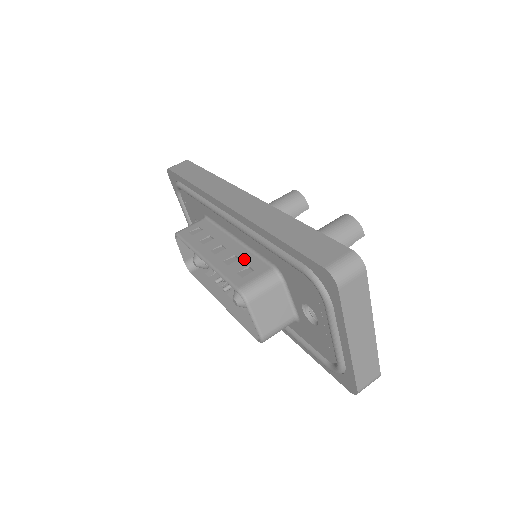
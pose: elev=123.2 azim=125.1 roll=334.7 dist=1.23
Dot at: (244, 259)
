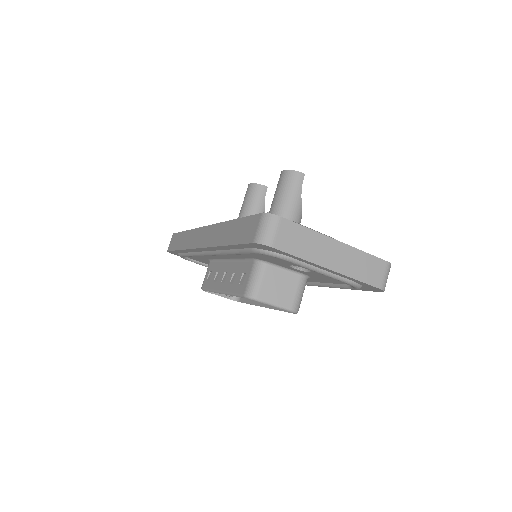
Dot at: (238, 271)
